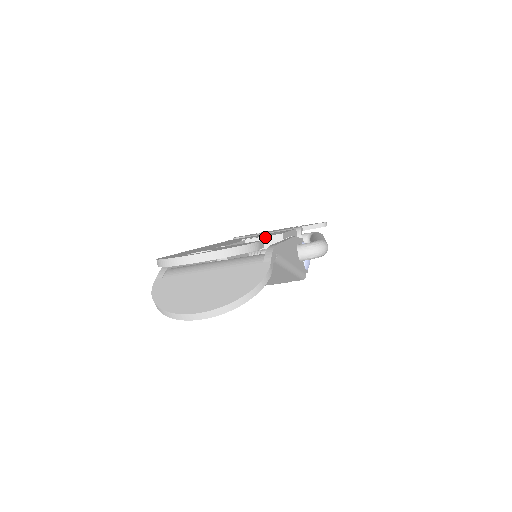
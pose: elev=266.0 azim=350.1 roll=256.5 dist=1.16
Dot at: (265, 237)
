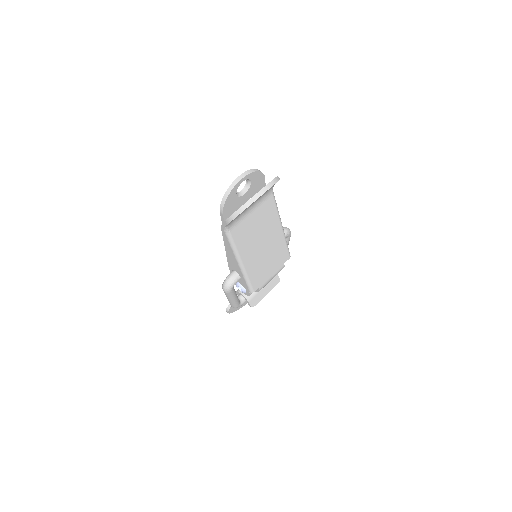
Dot at: occluded
